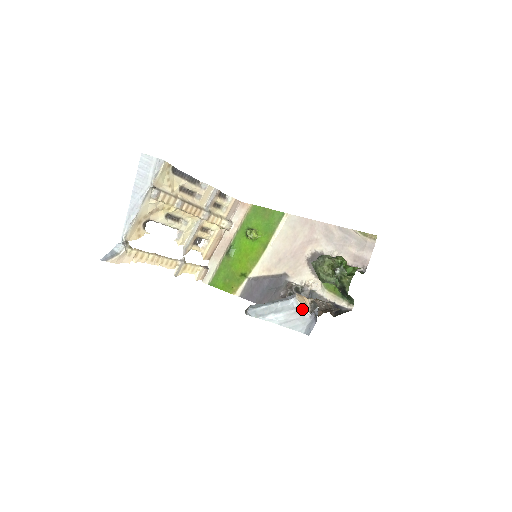
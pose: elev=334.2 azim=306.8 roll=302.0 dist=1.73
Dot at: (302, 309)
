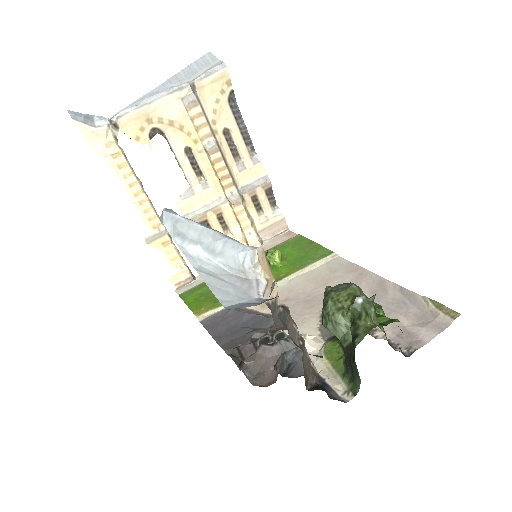
Dot at: (255, 281)
